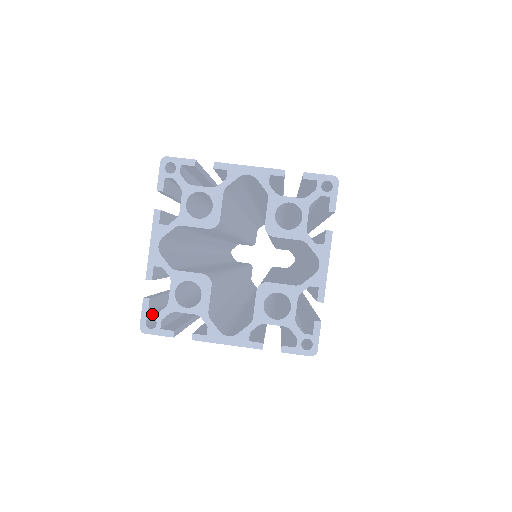
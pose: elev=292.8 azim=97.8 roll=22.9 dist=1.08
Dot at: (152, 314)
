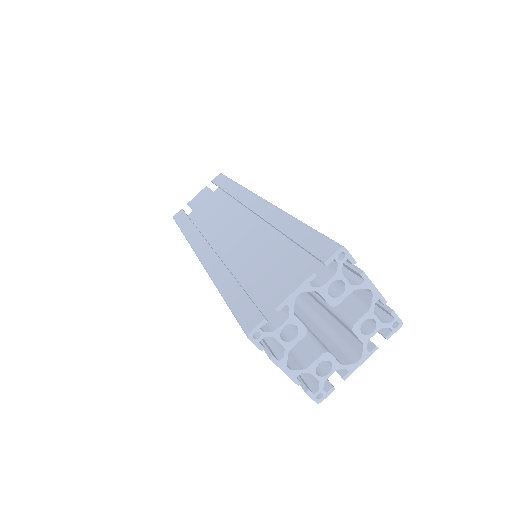
Dot at: (262, 331)
